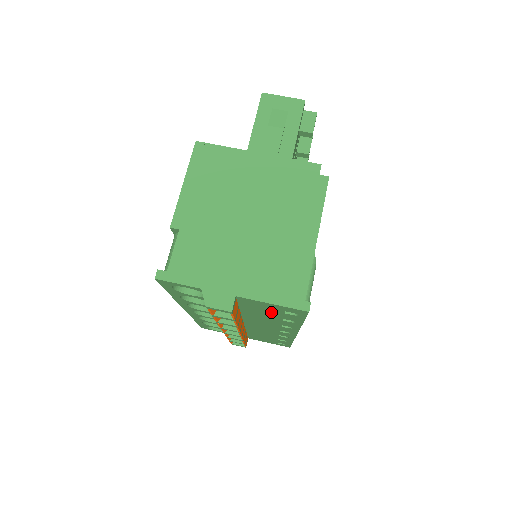
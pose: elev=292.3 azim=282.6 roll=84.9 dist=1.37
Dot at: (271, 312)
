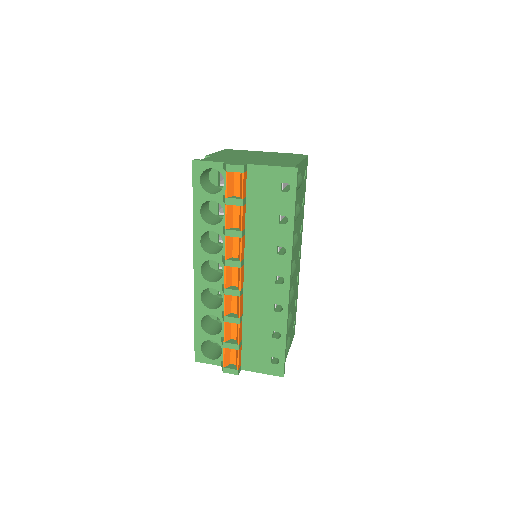
Dot at: (270, 198)
